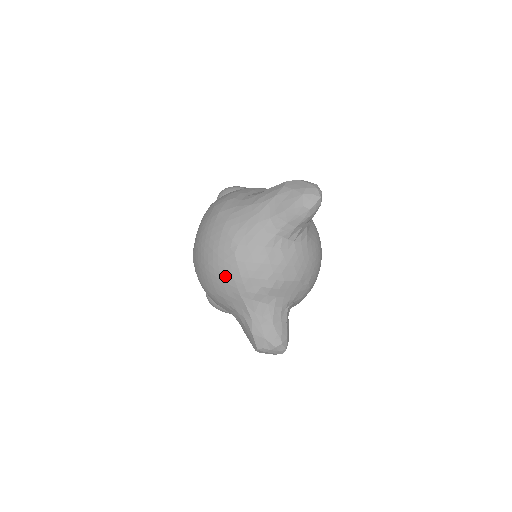
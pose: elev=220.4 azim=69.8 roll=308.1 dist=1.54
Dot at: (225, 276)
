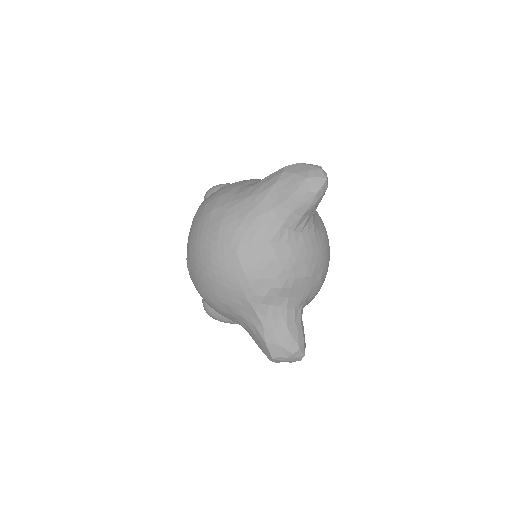
Dot at: (228, 280)
